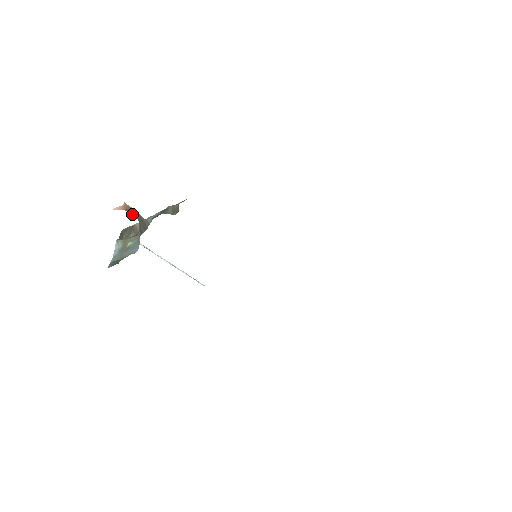
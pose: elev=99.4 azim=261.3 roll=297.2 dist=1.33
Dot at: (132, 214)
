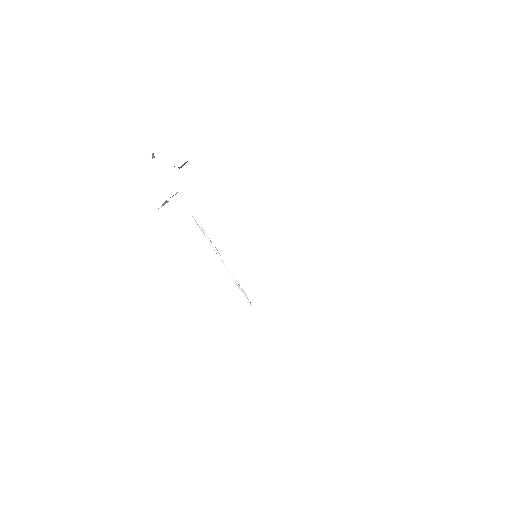
Dot at: occluded
